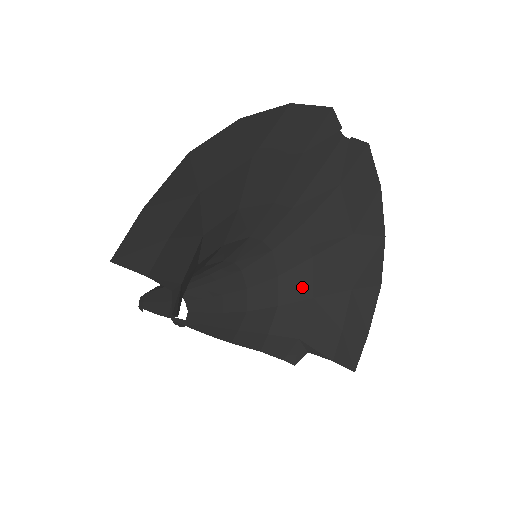
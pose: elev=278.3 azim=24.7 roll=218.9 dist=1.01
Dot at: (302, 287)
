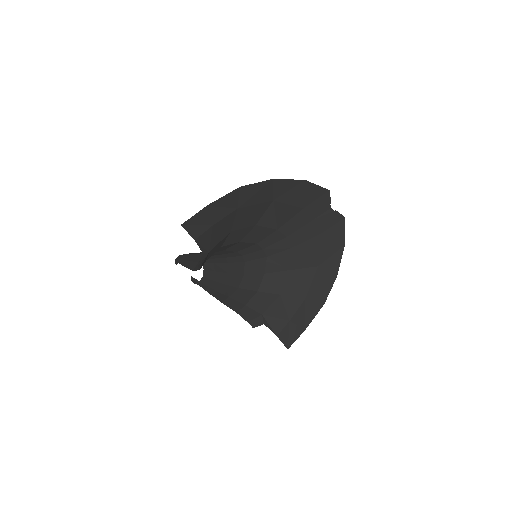
Dot at: (276, 285)
